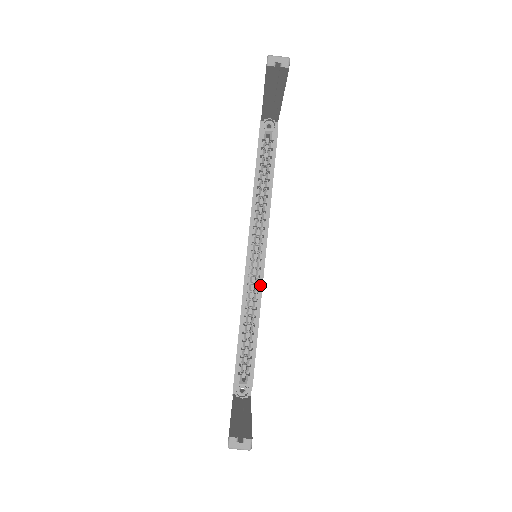
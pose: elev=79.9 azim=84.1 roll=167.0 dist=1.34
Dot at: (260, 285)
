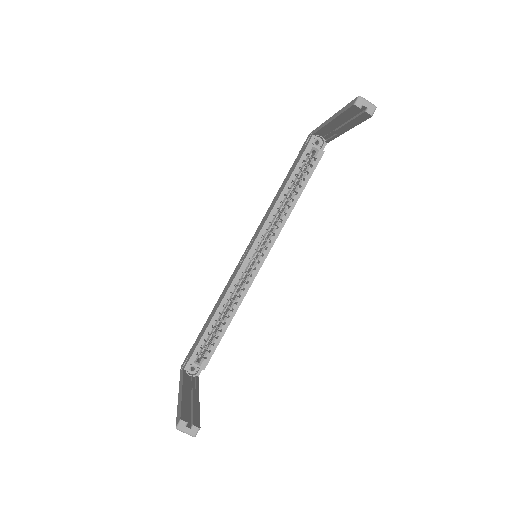
Dot at: (249, 284)
